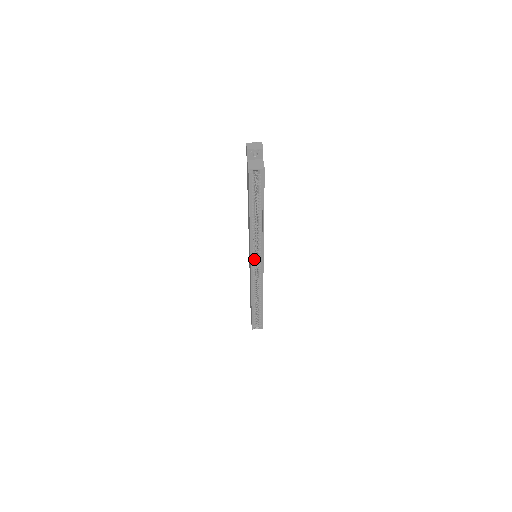
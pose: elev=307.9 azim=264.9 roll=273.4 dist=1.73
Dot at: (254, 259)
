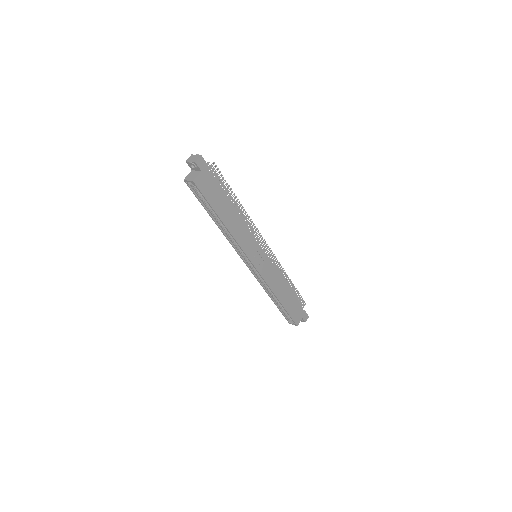
Dot at: (246, 259)
